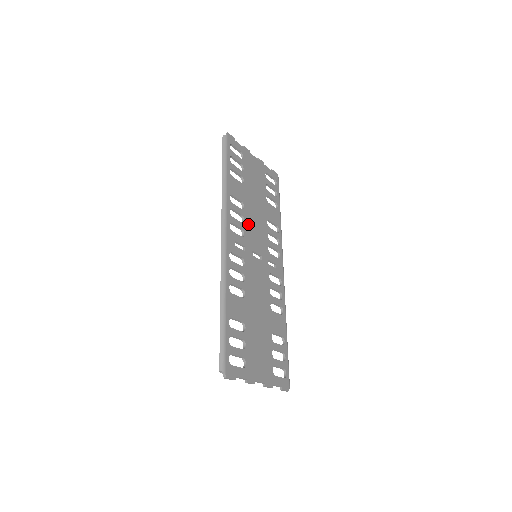
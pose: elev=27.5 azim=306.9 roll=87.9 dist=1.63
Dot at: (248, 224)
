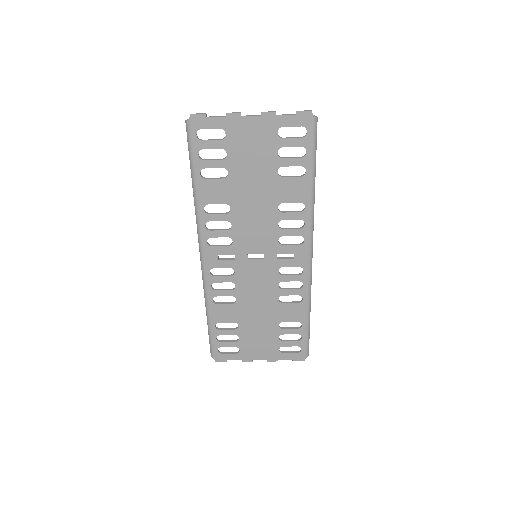
Dot at: (239, 227)
